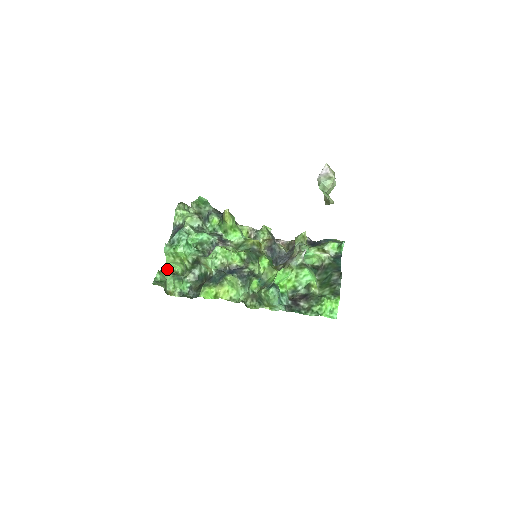
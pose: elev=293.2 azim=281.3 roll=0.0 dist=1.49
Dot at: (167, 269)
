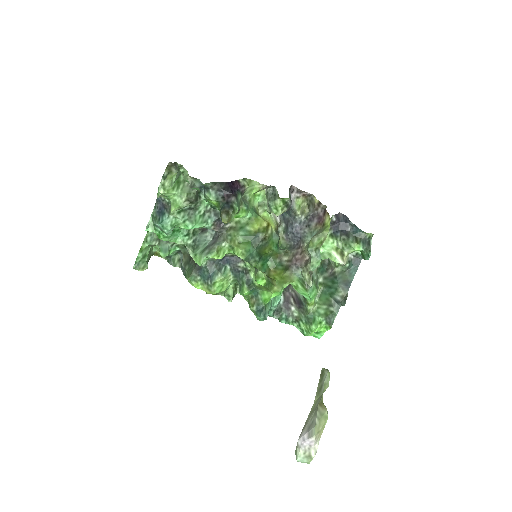
Dot at: (152, 232)
